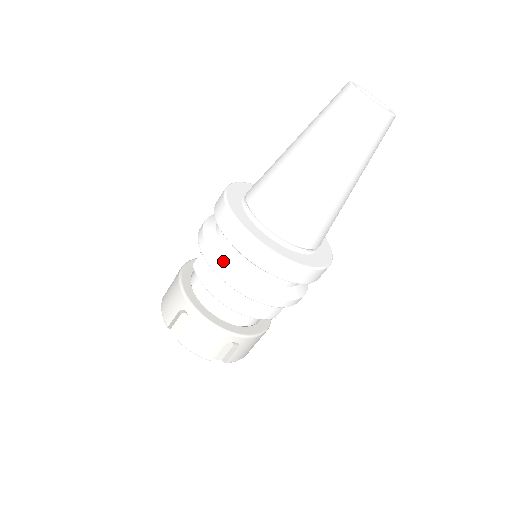
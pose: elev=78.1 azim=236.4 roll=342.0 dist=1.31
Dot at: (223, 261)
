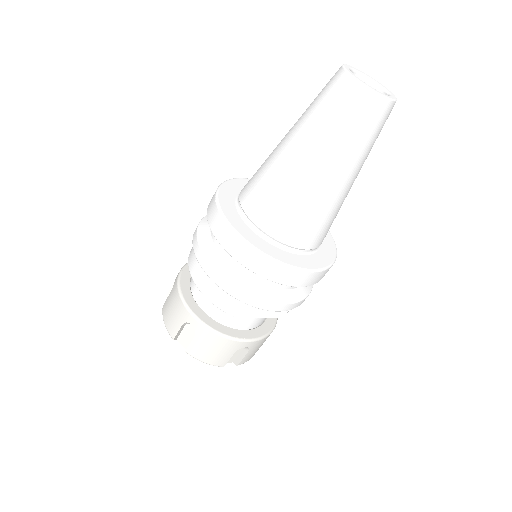
Dot at: (201, 226)
